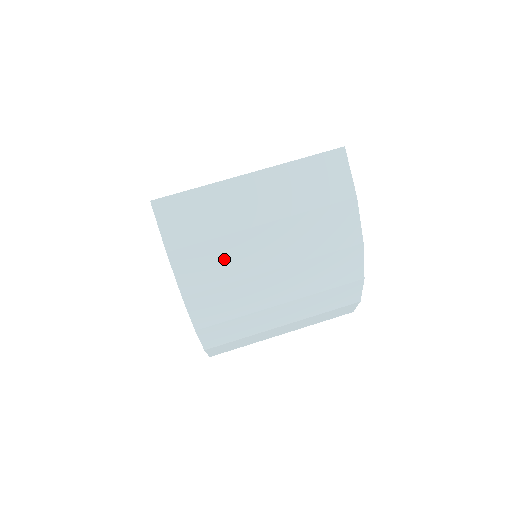
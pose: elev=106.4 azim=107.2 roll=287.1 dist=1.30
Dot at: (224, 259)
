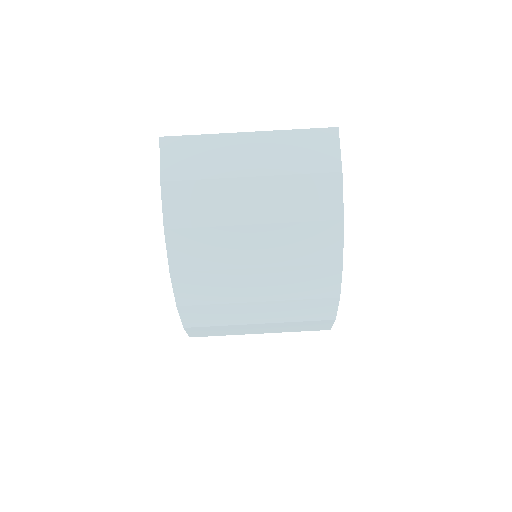
Dot at: (209, 201)
